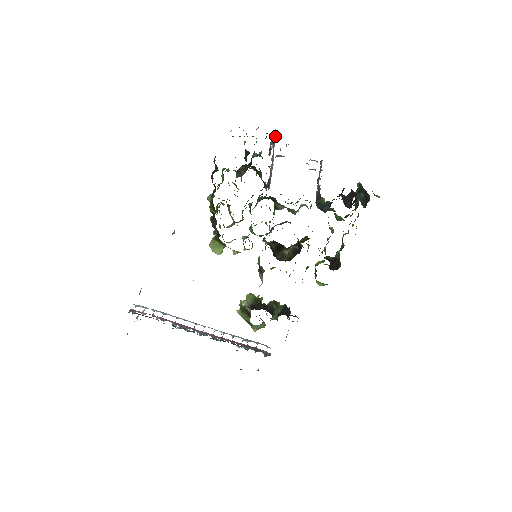
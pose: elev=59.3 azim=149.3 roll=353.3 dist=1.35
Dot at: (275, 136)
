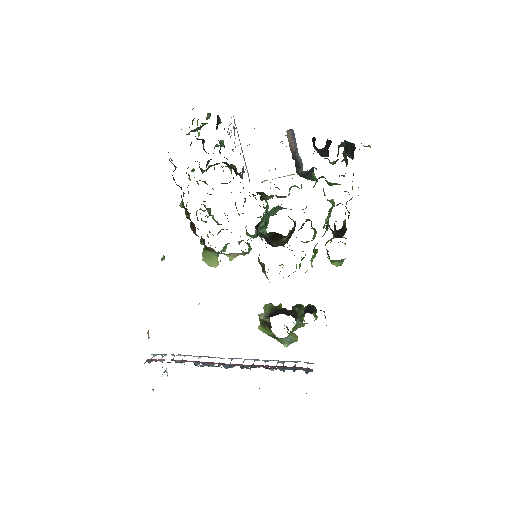
Dot at: occluded
